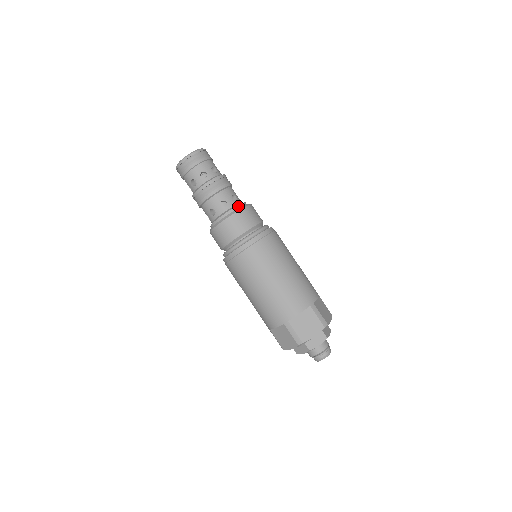
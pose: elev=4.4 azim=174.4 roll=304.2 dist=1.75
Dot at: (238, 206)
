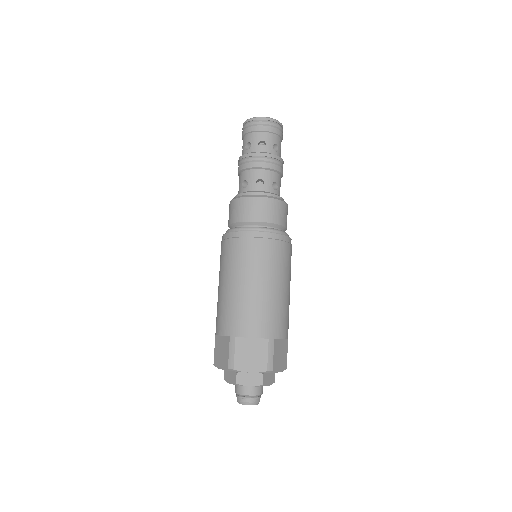
Dot at: (272, 194)
